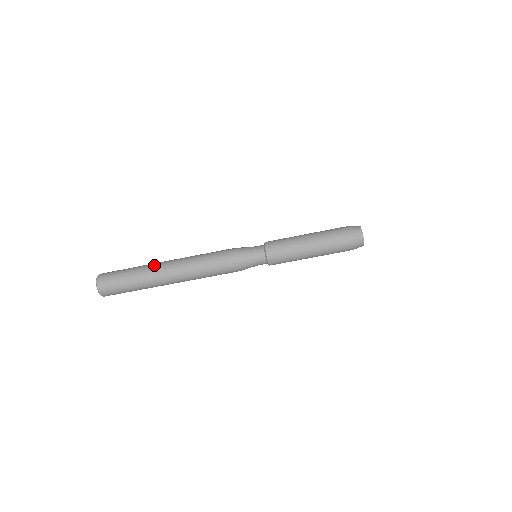
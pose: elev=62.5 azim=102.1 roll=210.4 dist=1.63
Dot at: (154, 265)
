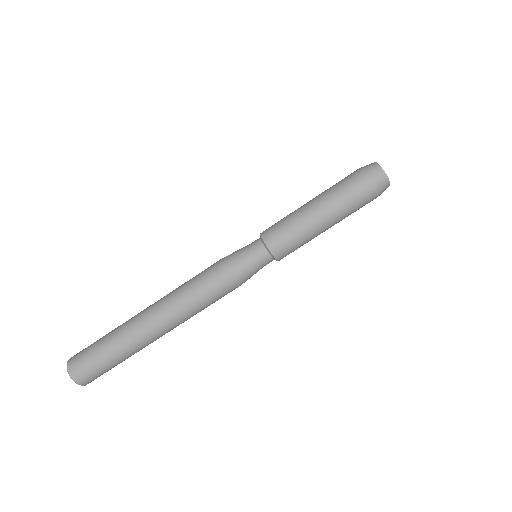
Dot at: occluded
